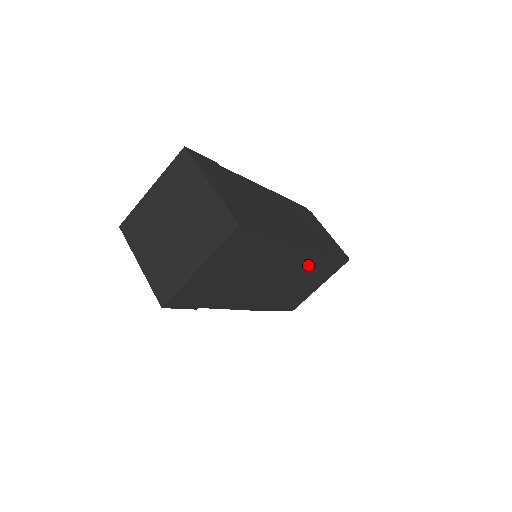
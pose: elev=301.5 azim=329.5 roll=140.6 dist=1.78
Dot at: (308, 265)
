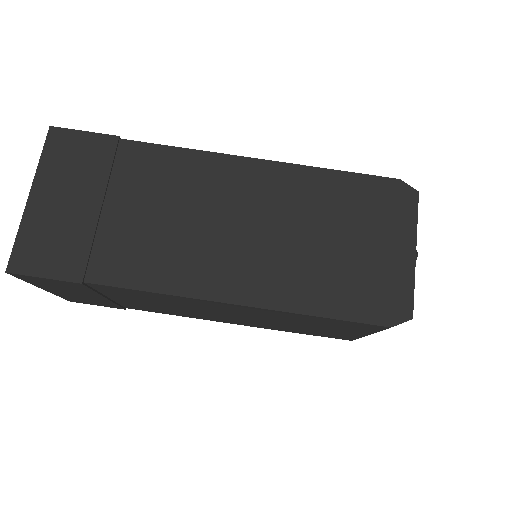
Dot at: (264, 313)
